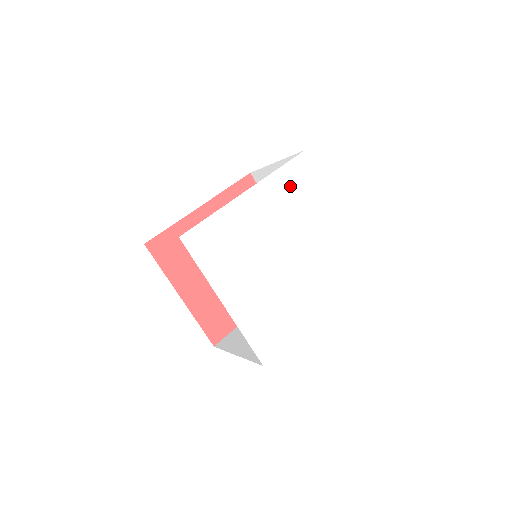
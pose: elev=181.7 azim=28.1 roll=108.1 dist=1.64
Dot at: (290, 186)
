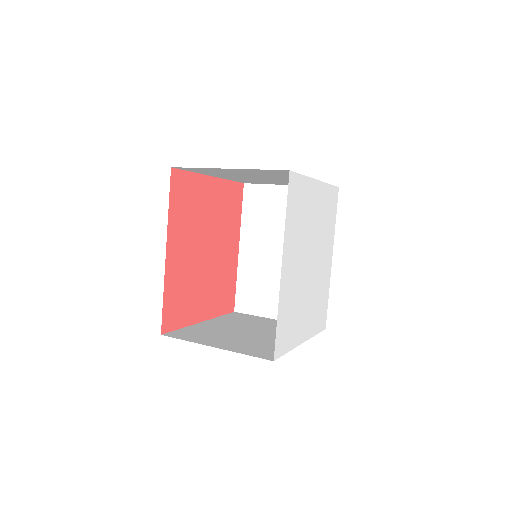
Dot at: (295, 216)
